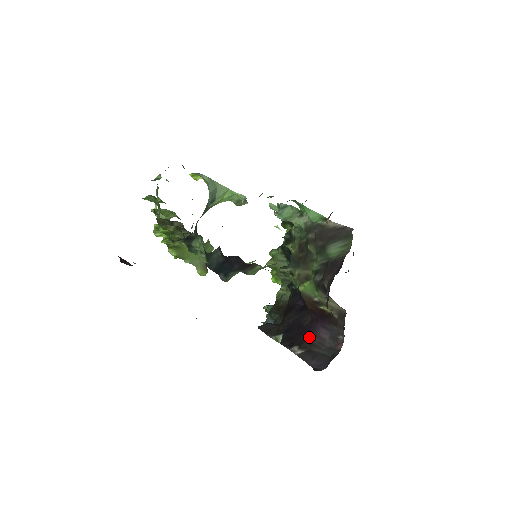
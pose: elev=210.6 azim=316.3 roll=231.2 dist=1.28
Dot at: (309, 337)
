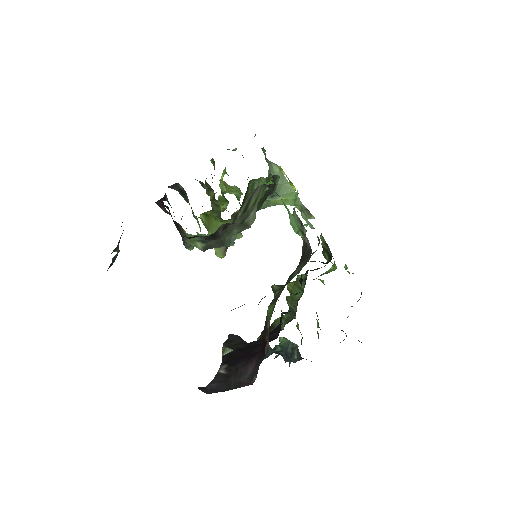
Dot at: (242, 364)
